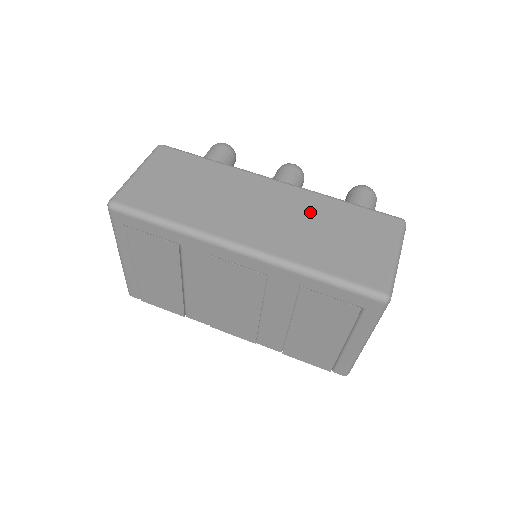
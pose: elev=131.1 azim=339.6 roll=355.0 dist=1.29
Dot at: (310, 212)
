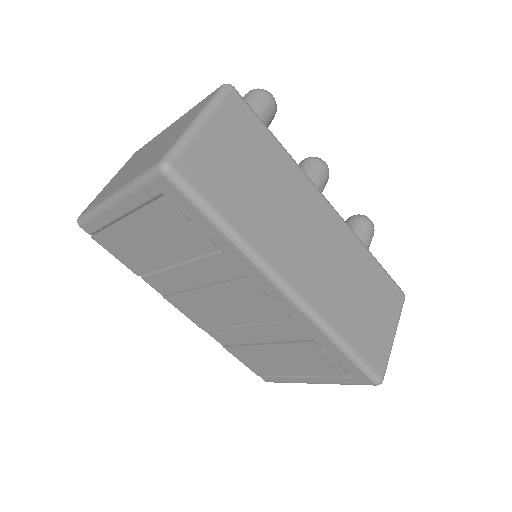
Dot at: (350, 262)
